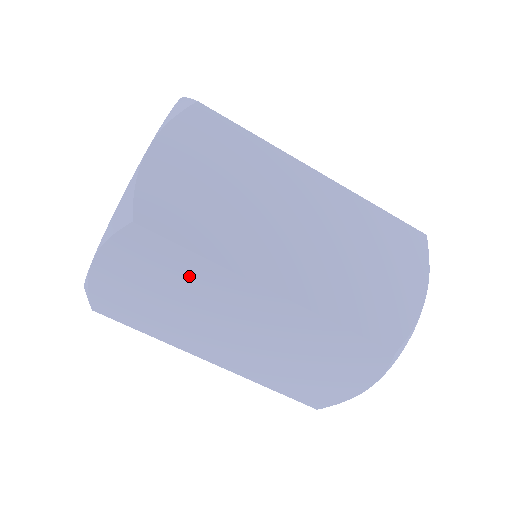
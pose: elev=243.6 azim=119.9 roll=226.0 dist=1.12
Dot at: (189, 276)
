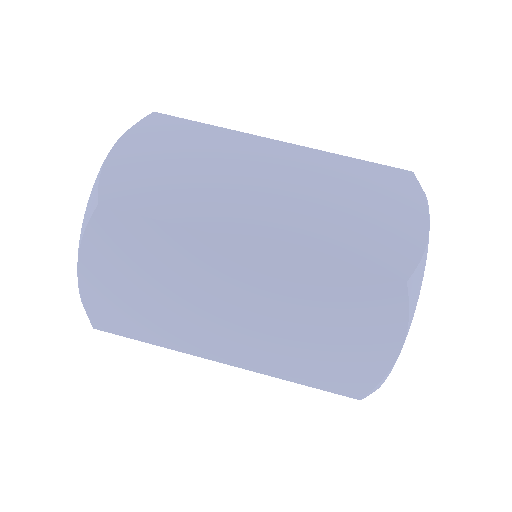
Dot at: (204, 143)
